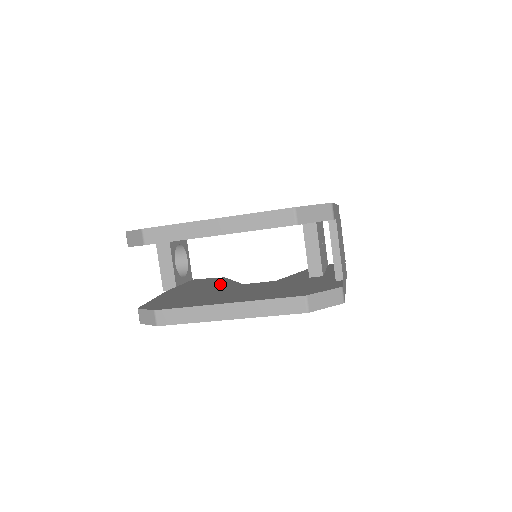
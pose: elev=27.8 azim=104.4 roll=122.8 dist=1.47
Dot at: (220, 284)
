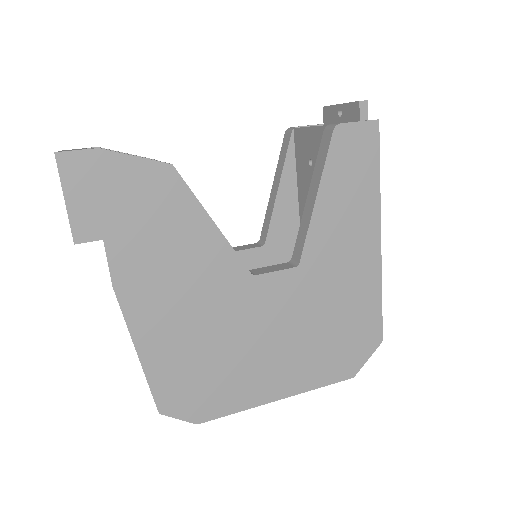
Dot at: occluded
